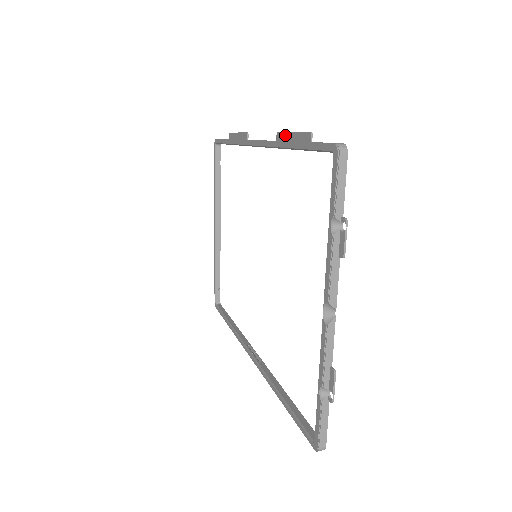
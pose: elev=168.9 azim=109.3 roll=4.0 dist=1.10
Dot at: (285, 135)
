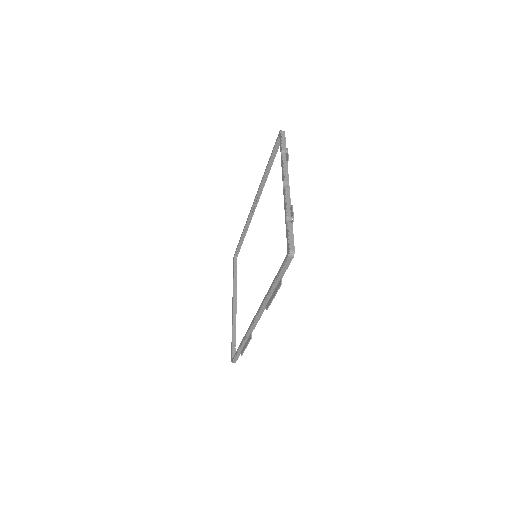
Dot at: occluded
